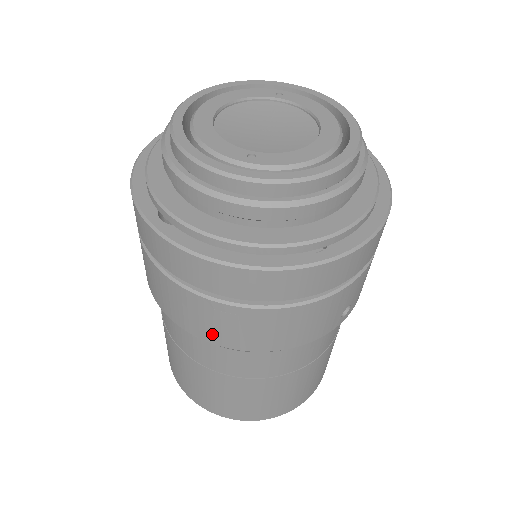
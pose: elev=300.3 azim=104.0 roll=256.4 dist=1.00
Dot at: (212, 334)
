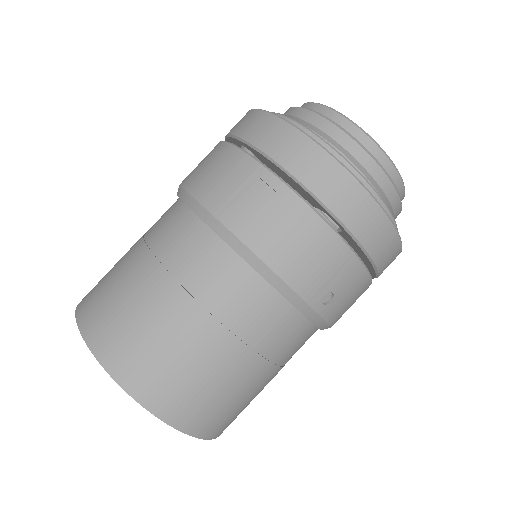
Dot at: (229, 207)
